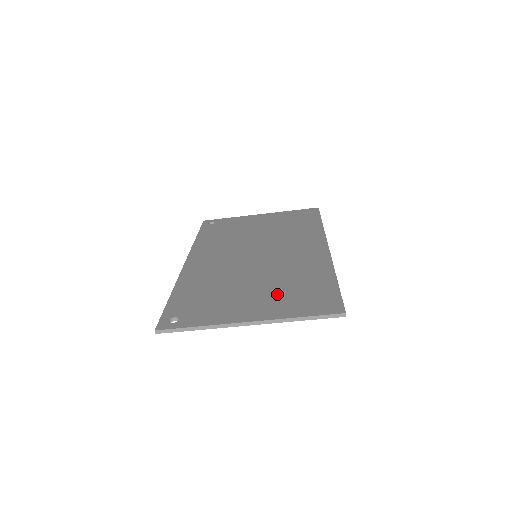
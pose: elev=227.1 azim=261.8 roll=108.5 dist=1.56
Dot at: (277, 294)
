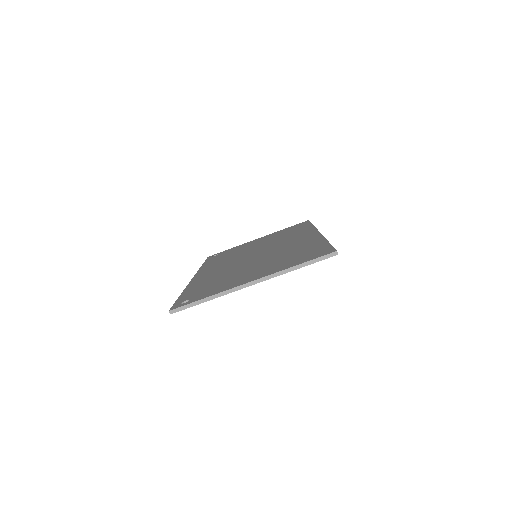
Dot at: (276, 263)
